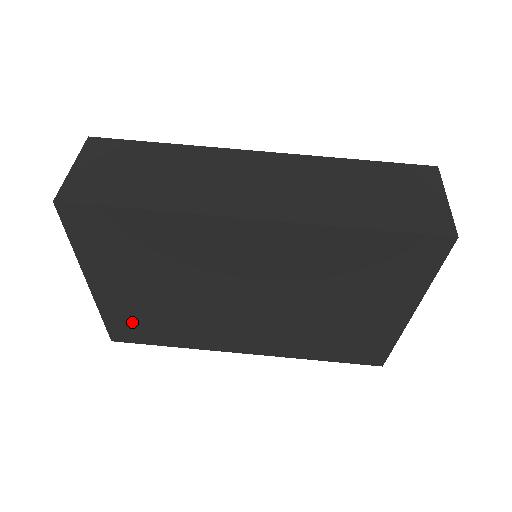
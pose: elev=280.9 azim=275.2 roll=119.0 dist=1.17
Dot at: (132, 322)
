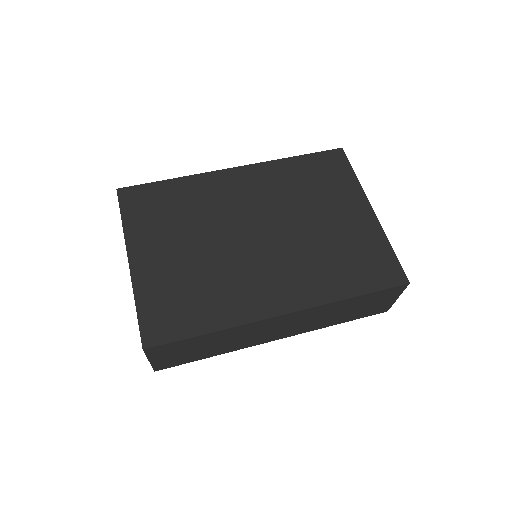
Dot at: (165, 303)
